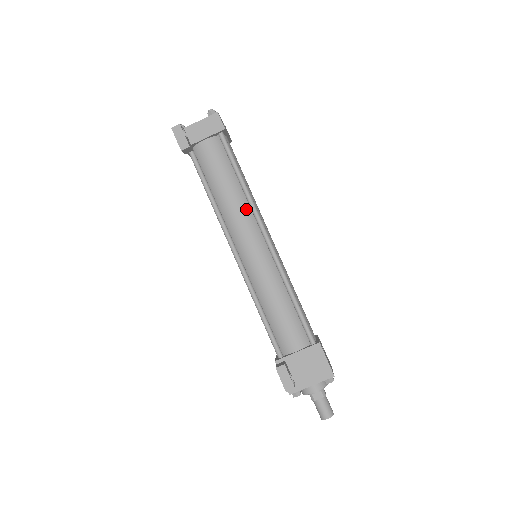
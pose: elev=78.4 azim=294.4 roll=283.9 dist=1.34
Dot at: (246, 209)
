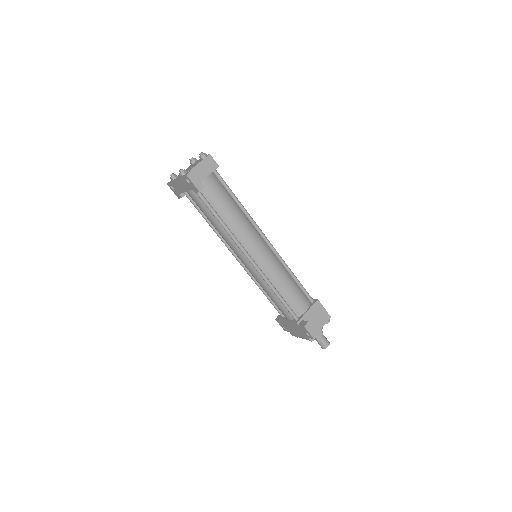
Dot at: (248, 224)
